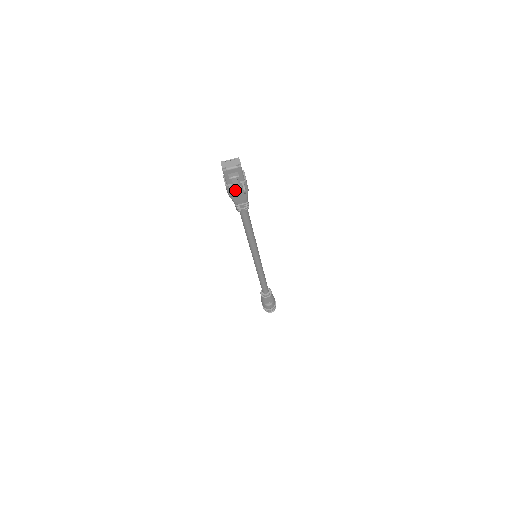
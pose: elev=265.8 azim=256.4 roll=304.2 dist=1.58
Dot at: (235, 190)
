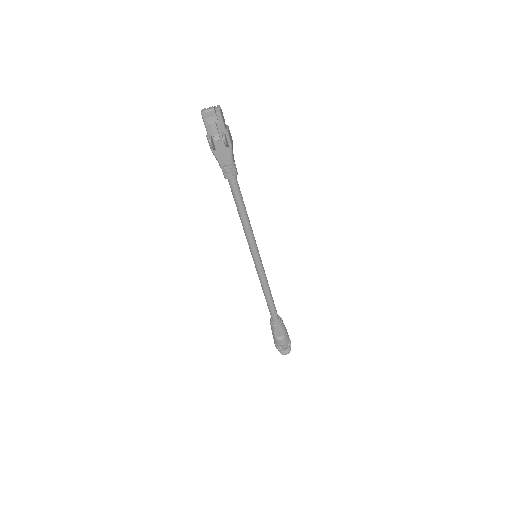
Dot at: (215, 139)
